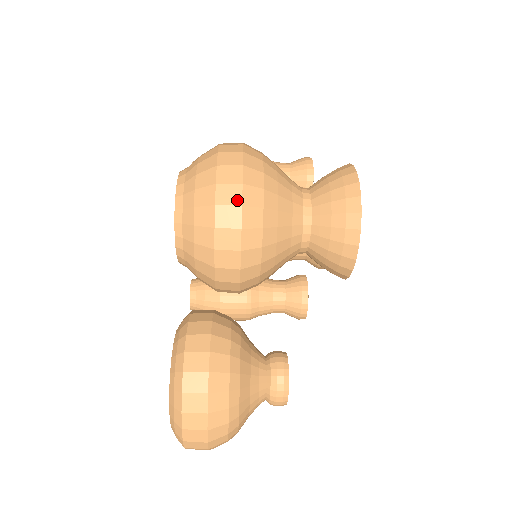
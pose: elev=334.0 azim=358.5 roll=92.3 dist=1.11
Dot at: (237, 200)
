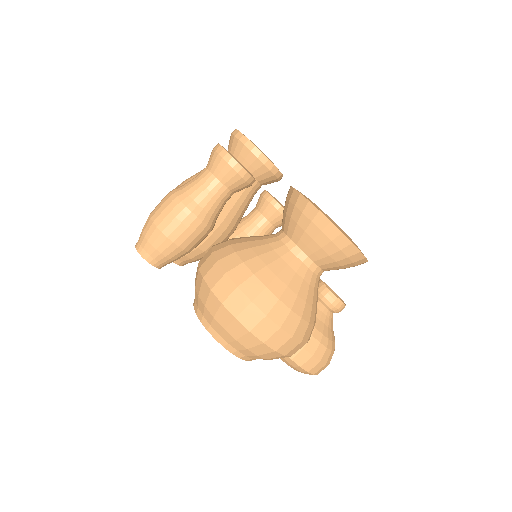
Dot at: (296, 343)
